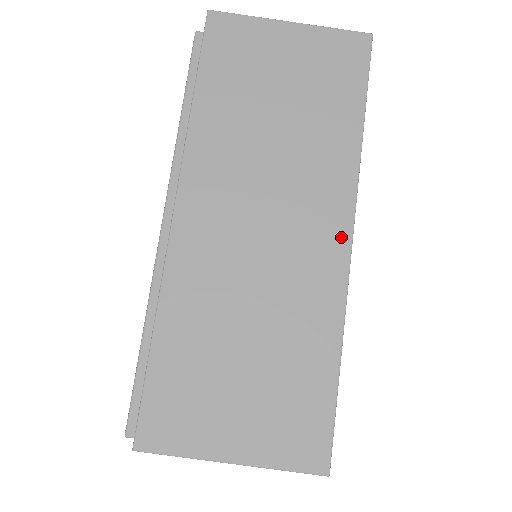
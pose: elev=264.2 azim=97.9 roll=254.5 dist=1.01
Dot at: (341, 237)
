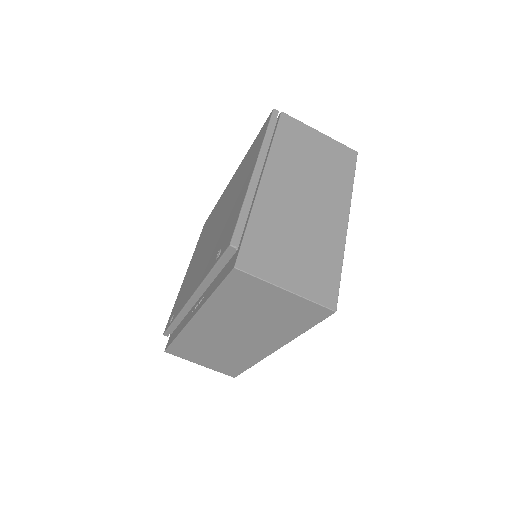
Dot at: (269, 350)
